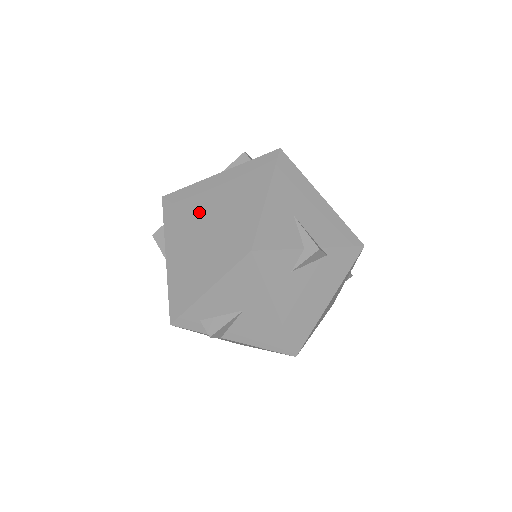
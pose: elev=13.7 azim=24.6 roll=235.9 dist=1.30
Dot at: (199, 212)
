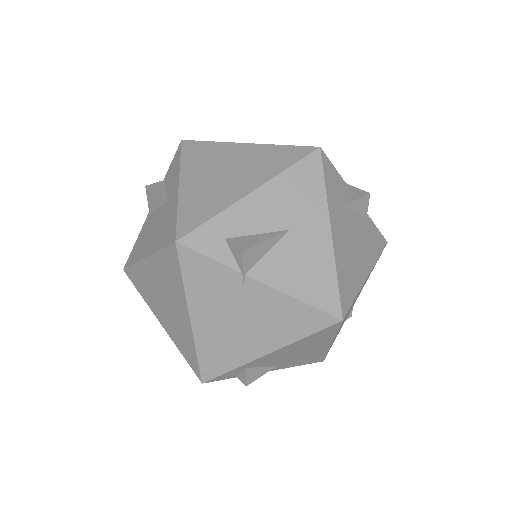
Dot at: occluded
